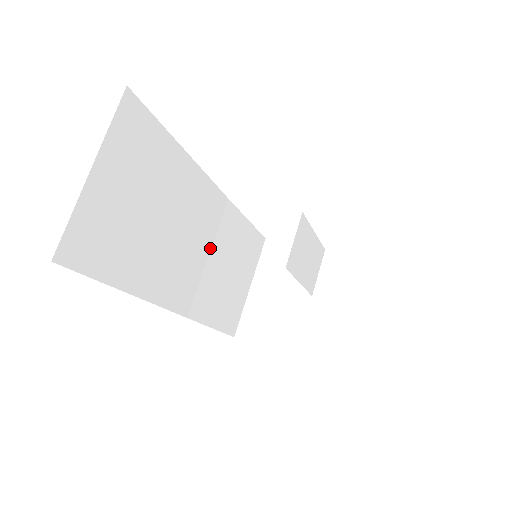
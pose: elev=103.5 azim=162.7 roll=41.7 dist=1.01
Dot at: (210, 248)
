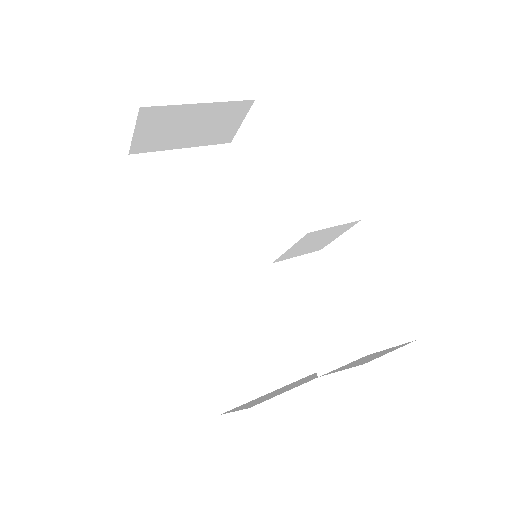
Dot at: (241, 284)
